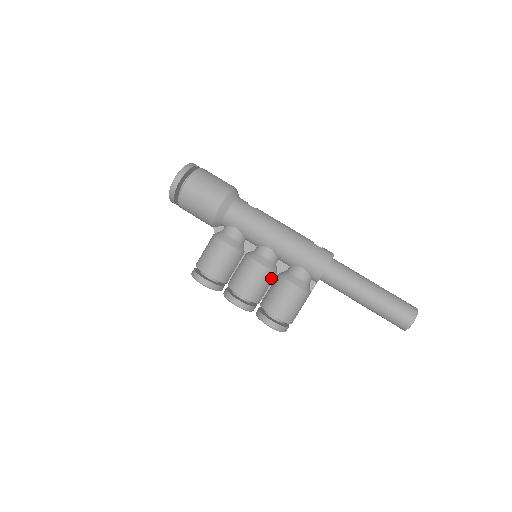
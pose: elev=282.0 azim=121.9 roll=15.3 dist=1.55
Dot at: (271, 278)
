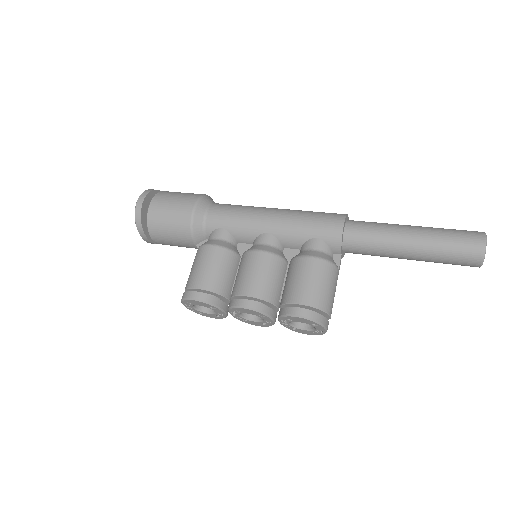
Dot at: (282, 267)
